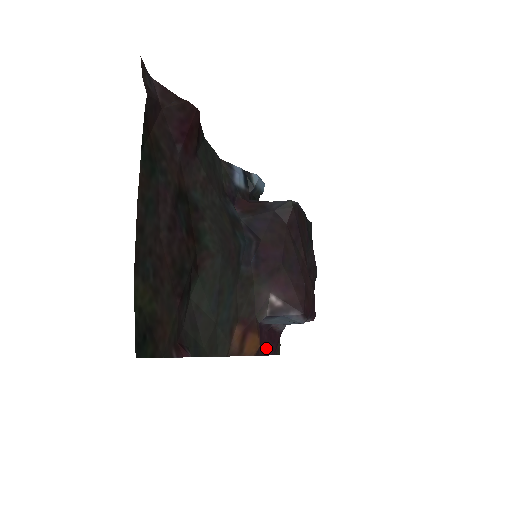
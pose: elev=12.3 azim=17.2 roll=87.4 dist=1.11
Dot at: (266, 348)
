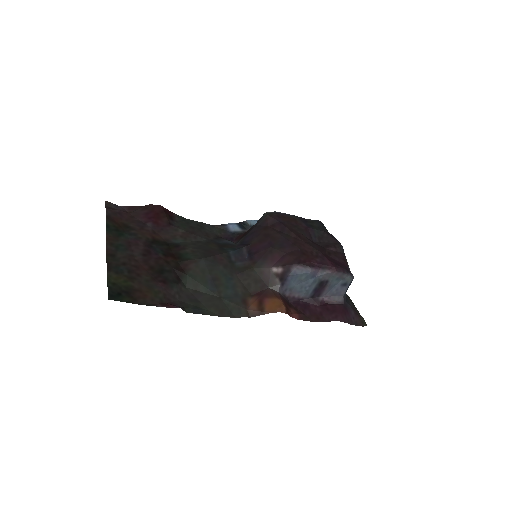
Dot at: (324, 317)
